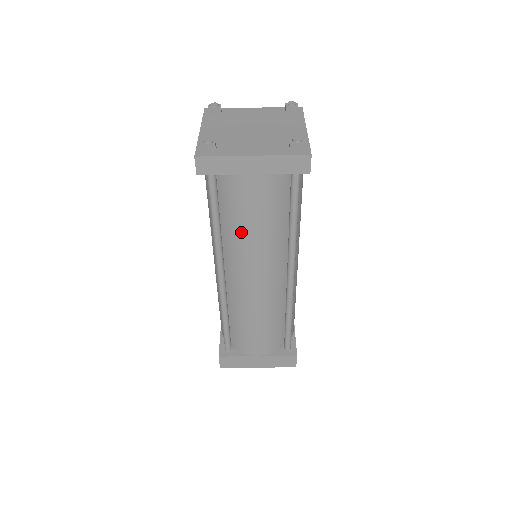
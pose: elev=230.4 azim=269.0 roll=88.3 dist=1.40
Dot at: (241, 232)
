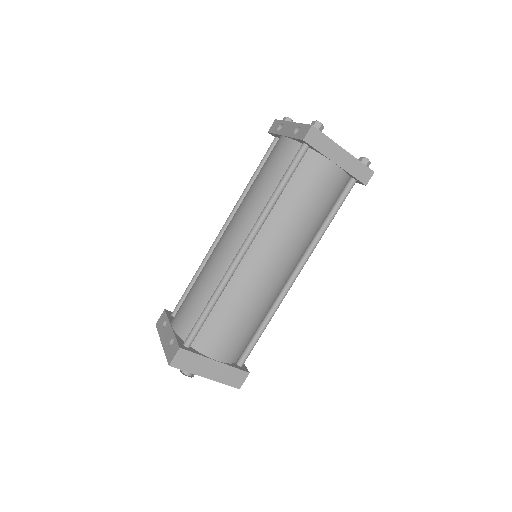
Dot at: (295, 209)
